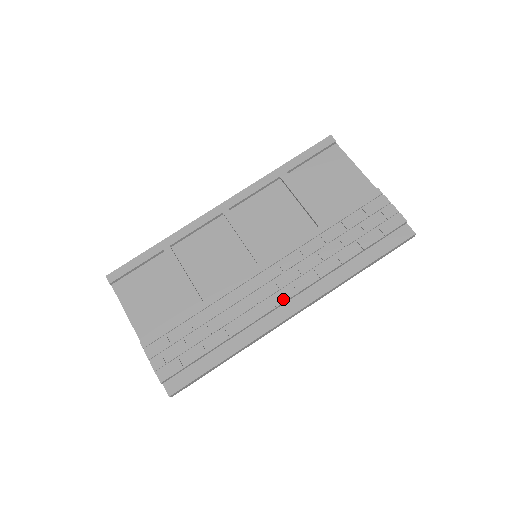
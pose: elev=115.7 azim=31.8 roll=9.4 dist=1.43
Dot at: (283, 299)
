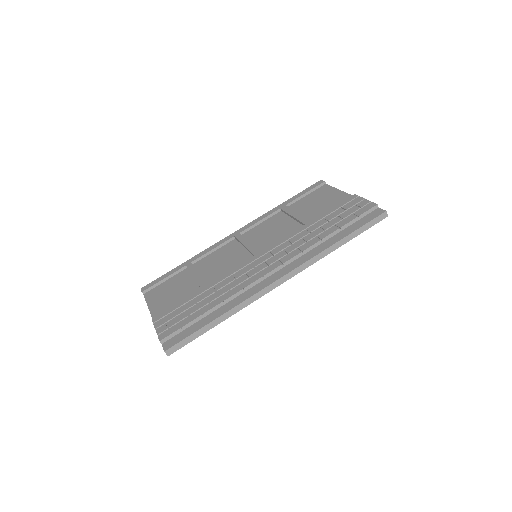
Dot at: (270, 270)
